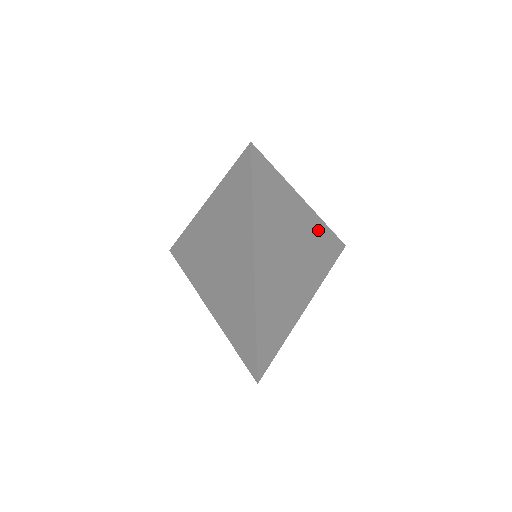
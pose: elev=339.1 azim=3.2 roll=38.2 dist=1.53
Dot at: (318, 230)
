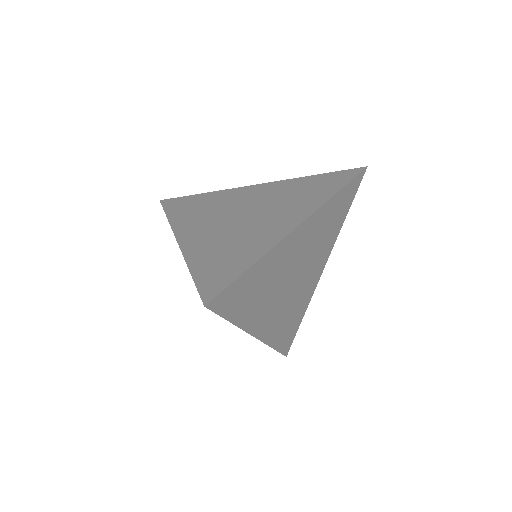
Dot at: (290, 185)
